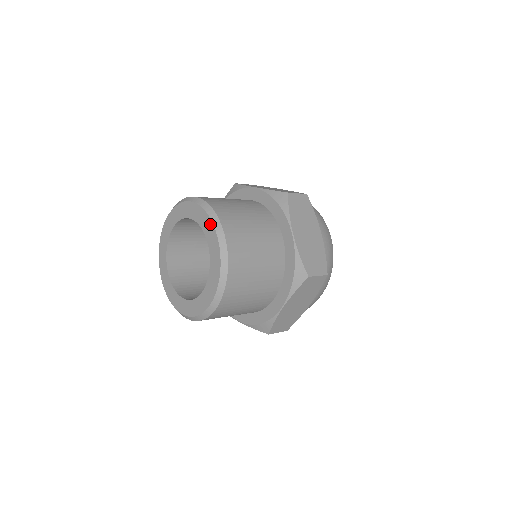
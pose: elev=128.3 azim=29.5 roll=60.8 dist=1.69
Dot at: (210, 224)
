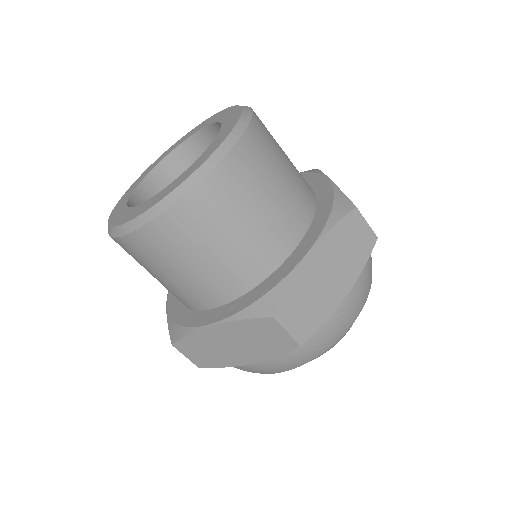
Dot at: (229, 109)
